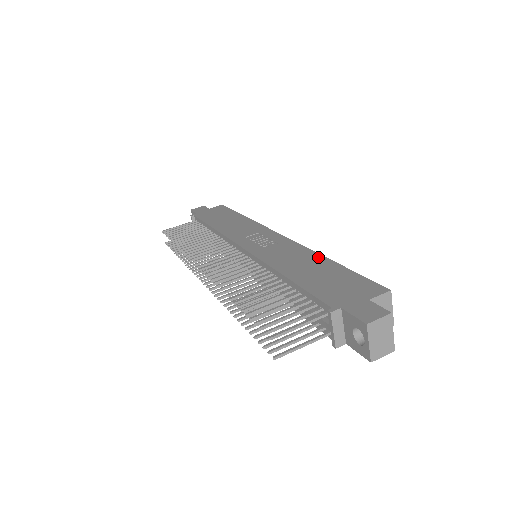
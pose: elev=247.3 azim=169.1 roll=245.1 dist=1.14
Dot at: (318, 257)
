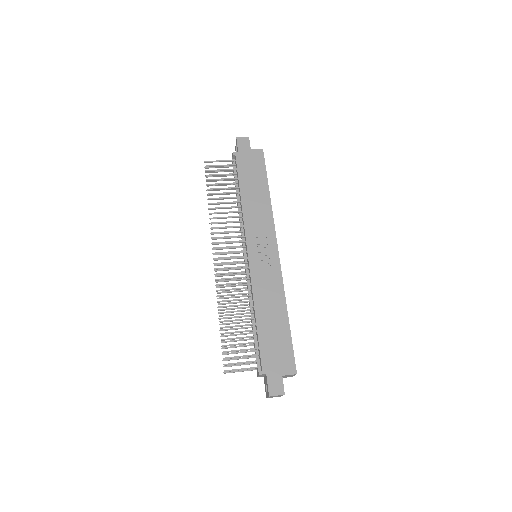
Dot at: (283, 308)
